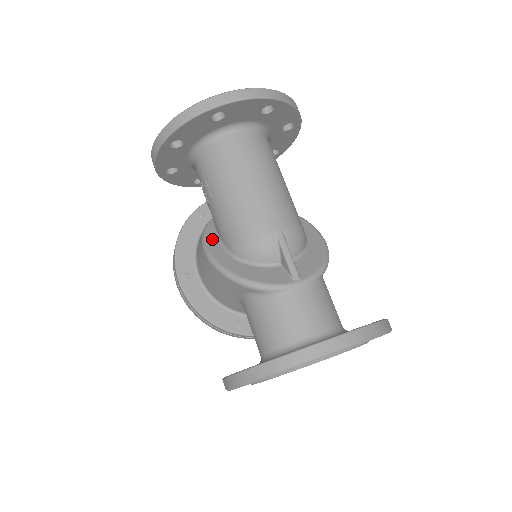
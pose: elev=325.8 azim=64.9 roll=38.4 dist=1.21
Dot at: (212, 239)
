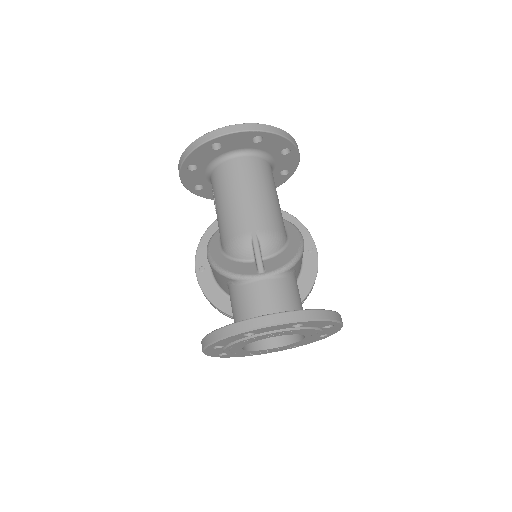
Dot at: (216, 240)
